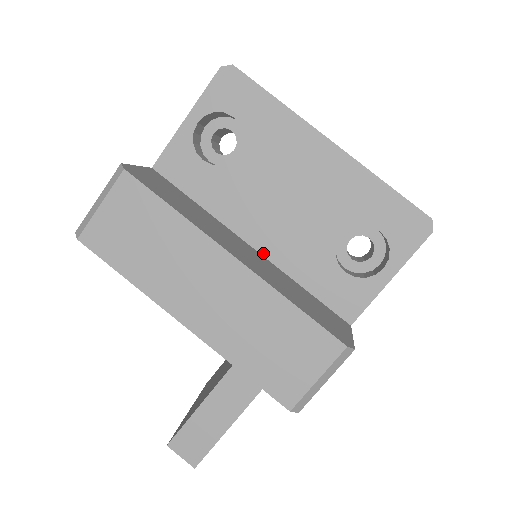
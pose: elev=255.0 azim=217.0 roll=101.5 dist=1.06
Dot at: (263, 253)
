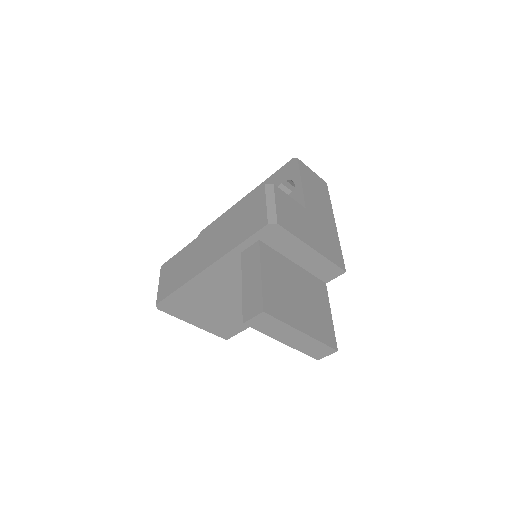
Dot at: occluded
